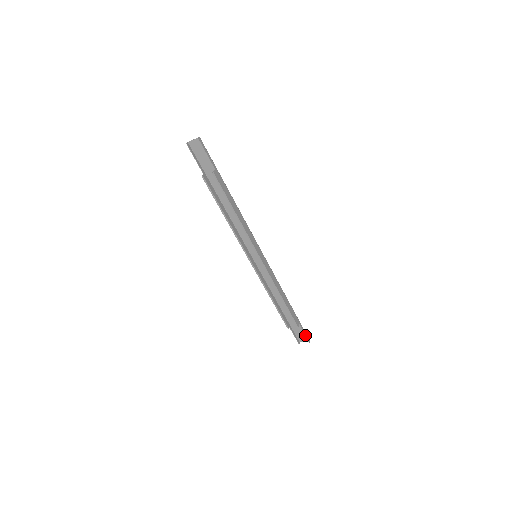
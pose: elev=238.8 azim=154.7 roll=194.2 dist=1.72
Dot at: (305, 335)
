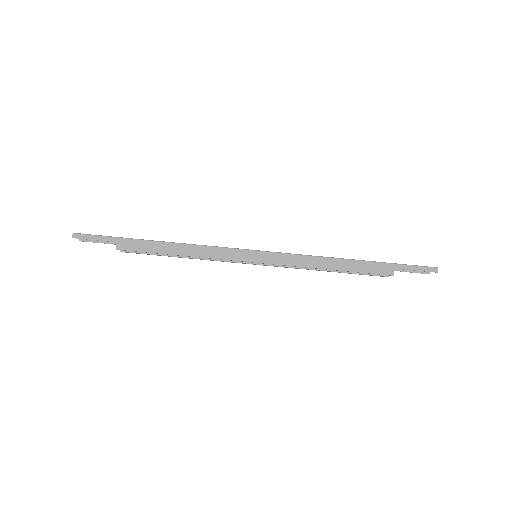
Dot at: occluded
